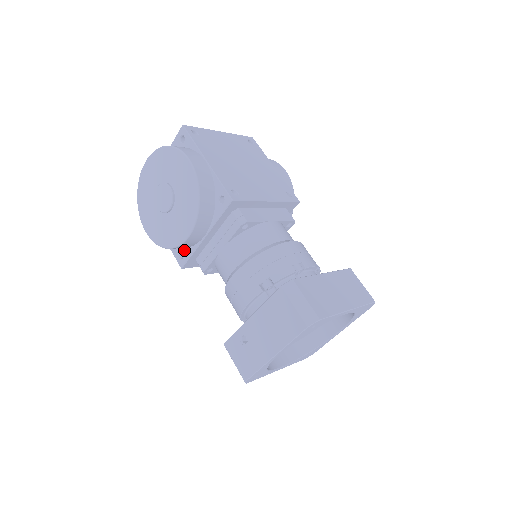
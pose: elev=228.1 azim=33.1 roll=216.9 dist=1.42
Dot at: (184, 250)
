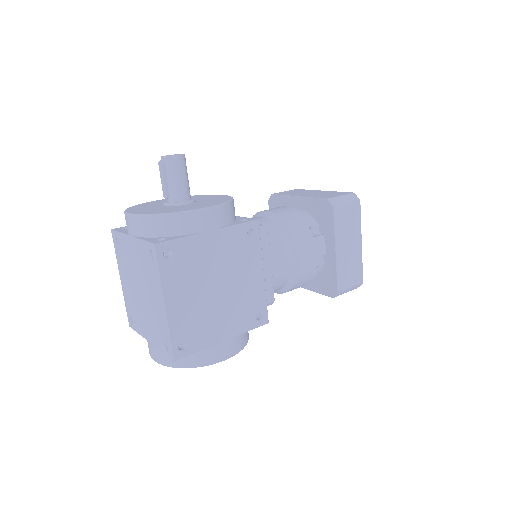
Dot at: occluded
